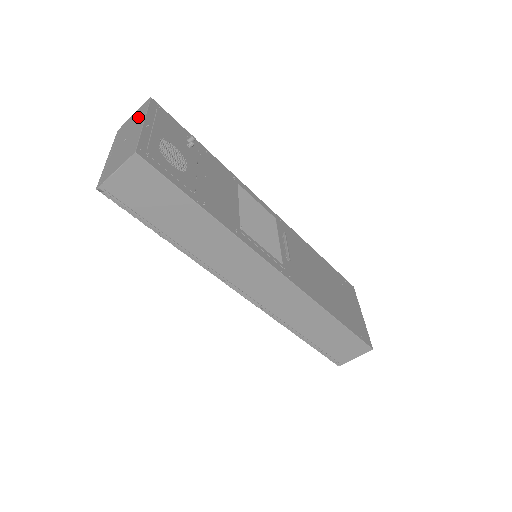
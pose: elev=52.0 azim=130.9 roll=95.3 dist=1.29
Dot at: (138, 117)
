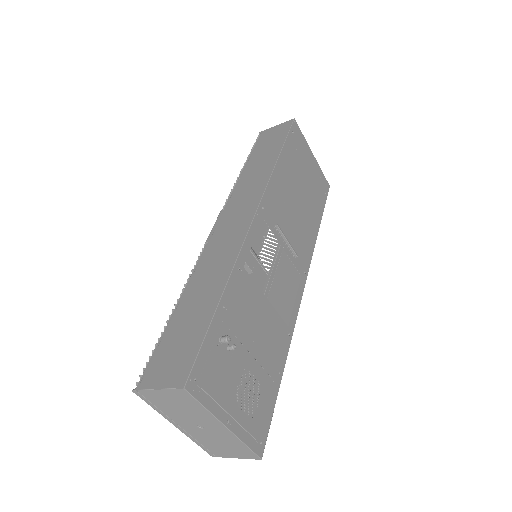
Dot at: (191, 409)
